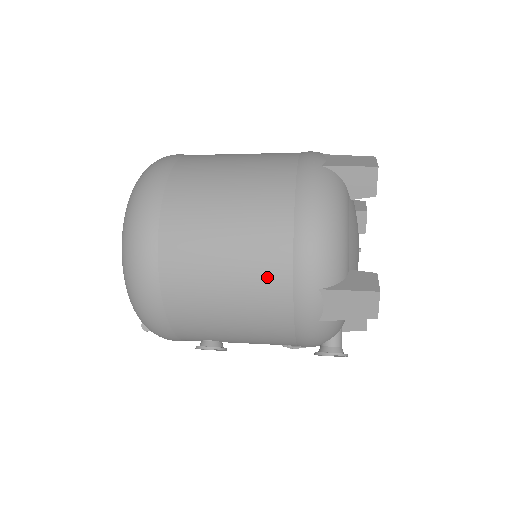
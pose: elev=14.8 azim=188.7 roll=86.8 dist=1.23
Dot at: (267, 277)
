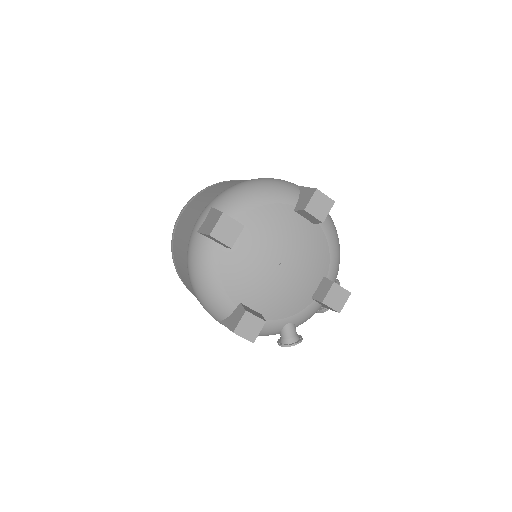
Dot at: occluded
